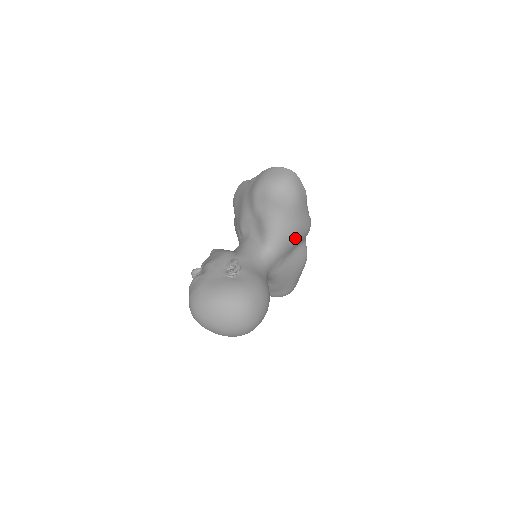
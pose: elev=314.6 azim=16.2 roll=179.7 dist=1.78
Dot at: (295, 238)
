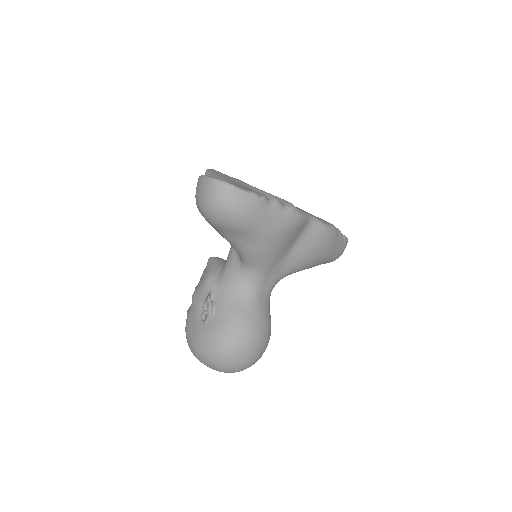
Dot at: (276, 246)
